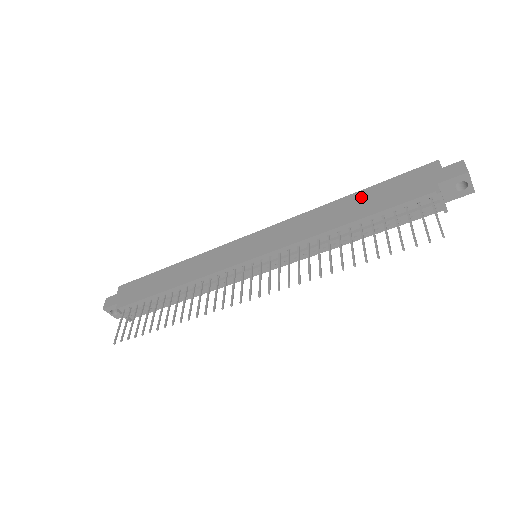
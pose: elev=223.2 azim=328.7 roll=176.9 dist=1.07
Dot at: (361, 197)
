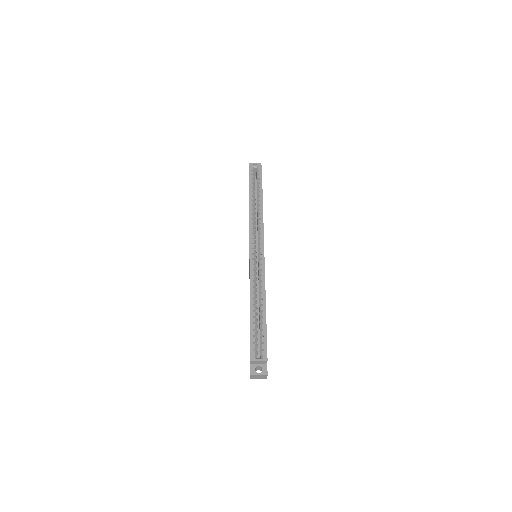
Dot at: occluded
